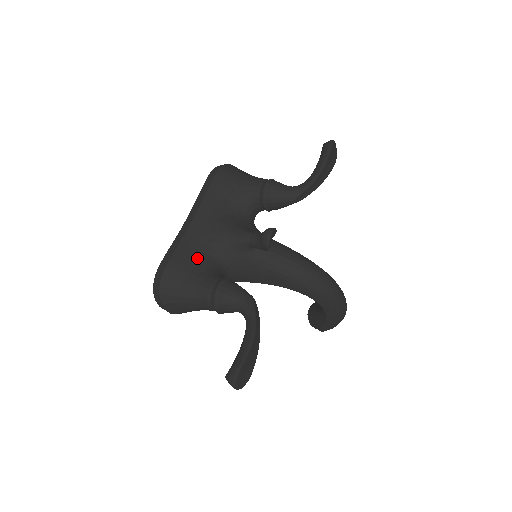
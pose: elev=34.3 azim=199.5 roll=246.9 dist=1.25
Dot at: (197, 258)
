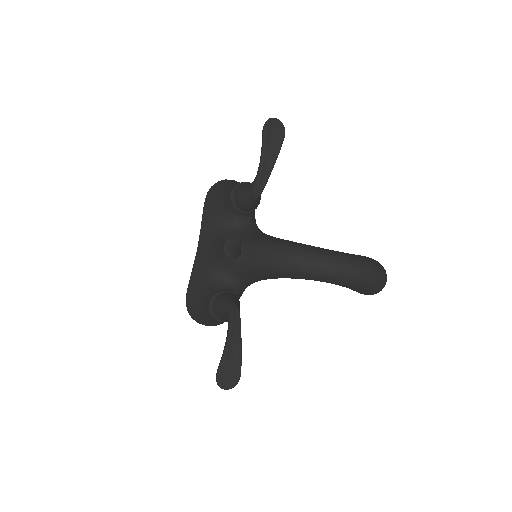
Dot at: (203, 280)
